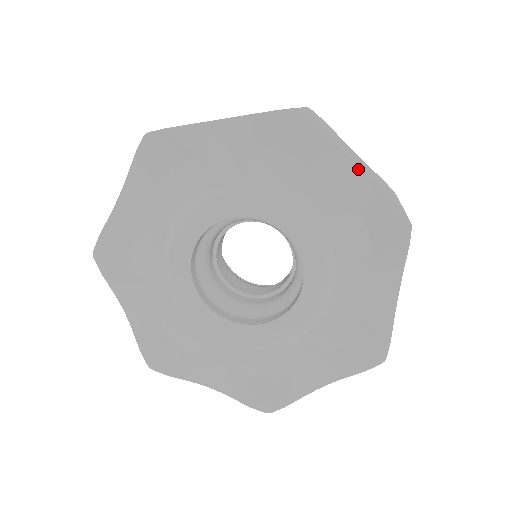
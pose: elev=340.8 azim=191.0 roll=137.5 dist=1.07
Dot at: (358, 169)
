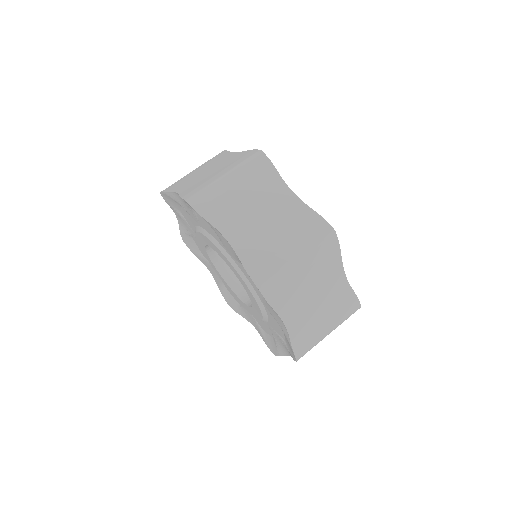
Dot at: (228, 242)
